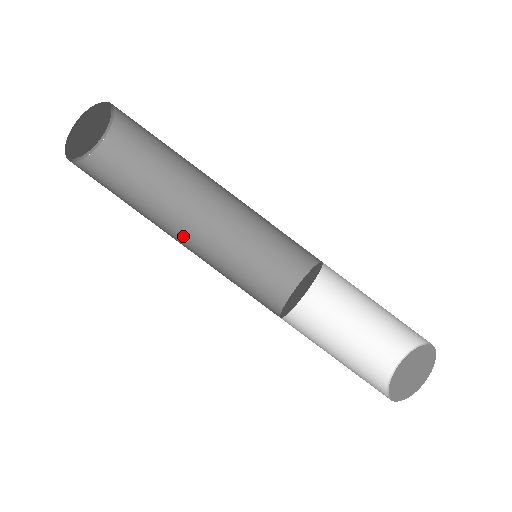
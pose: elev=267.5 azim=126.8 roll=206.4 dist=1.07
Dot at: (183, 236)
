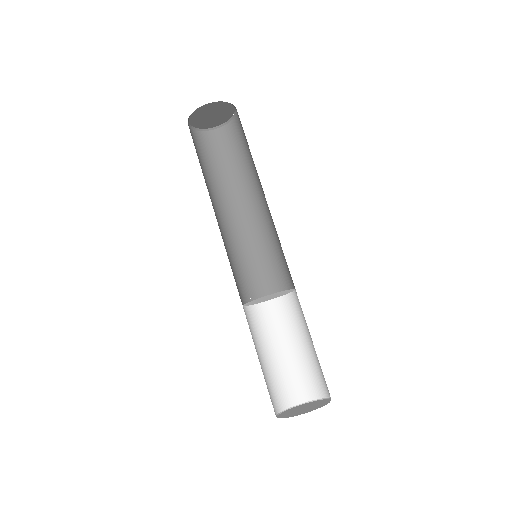
Dot at: (239, 213)
